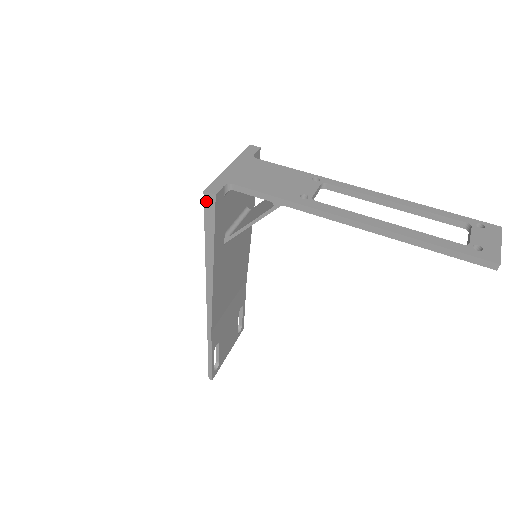
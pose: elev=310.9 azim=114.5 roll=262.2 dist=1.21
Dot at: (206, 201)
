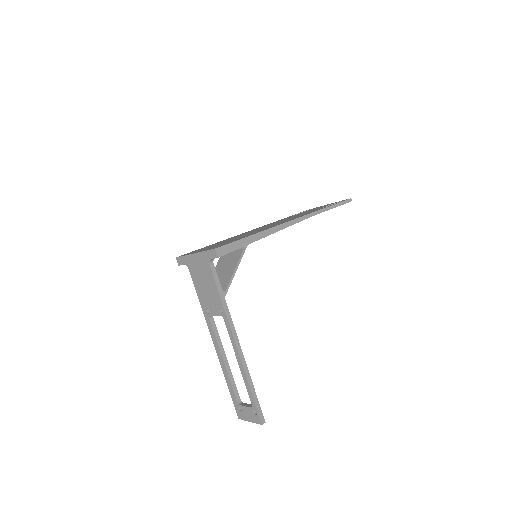
Dot at: occluded
